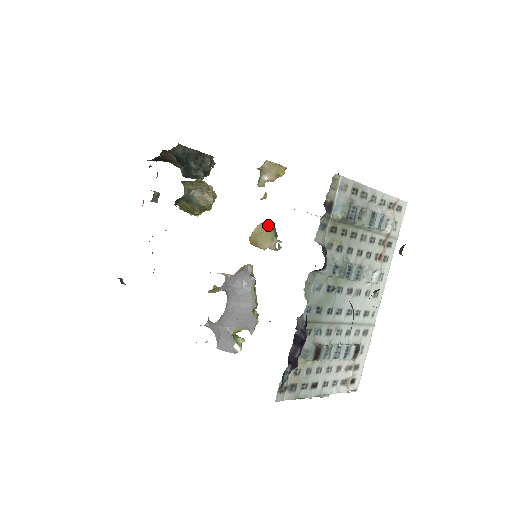
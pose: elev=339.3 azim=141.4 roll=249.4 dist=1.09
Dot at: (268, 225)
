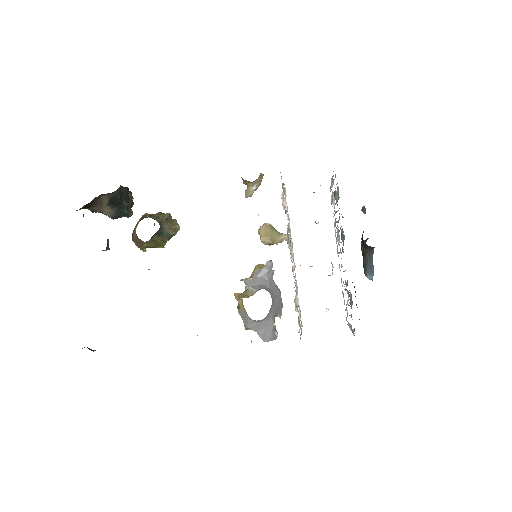
Dot at: (269, 225)
